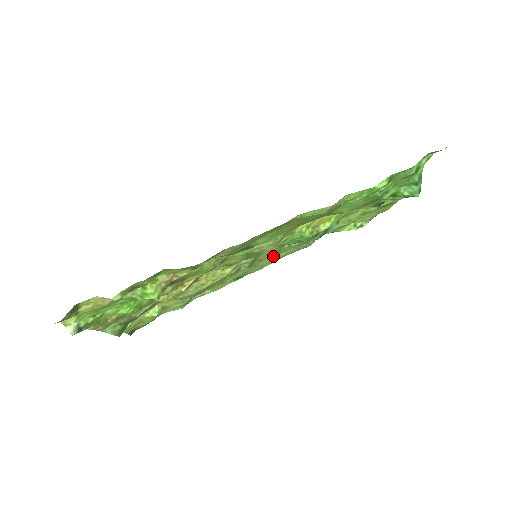
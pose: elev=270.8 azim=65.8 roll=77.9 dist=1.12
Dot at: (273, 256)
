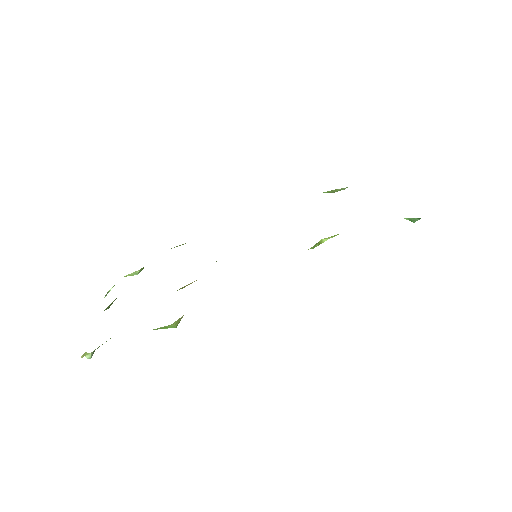
Dot at: occluded
